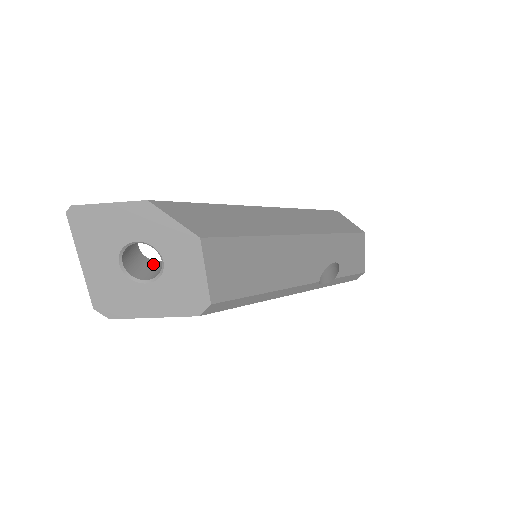
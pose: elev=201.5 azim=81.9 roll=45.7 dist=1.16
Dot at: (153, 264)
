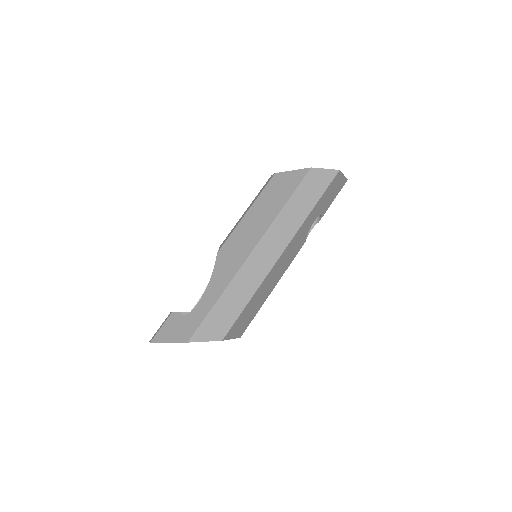
Dot at: occluded
